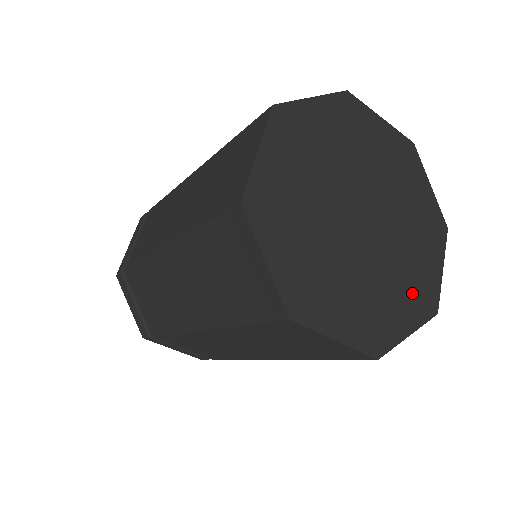
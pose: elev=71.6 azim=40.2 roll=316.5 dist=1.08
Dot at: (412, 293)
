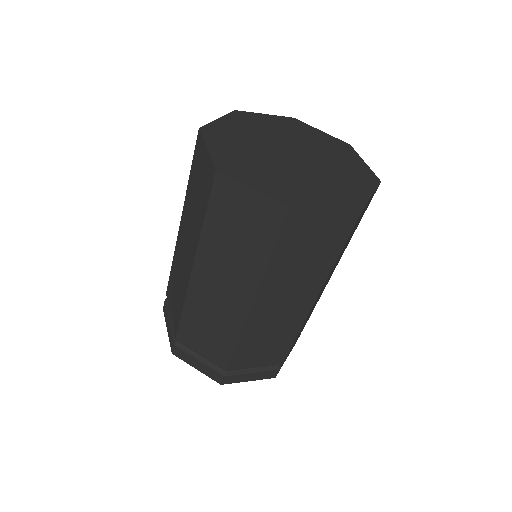
Dot at: (355, 177)
